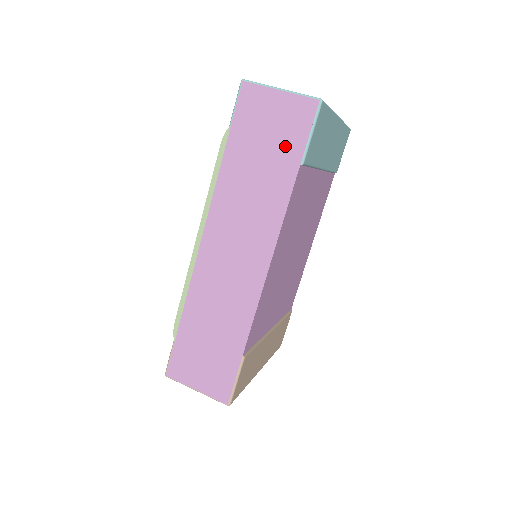
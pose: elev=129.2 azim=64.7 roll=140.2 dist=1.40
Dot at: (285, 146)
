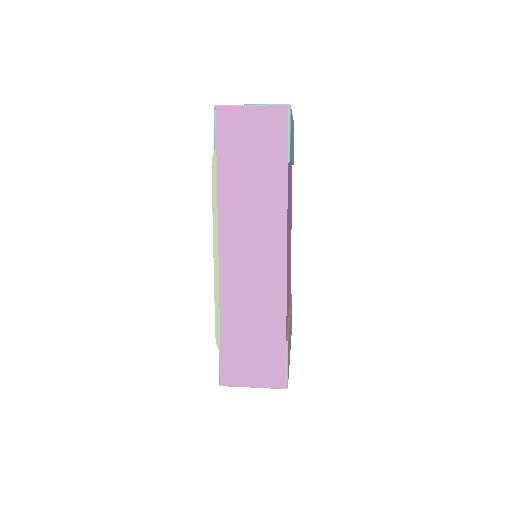
Dot at: (270, 151)
